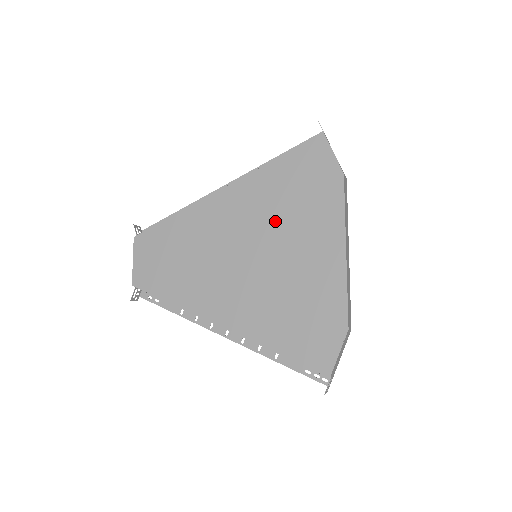
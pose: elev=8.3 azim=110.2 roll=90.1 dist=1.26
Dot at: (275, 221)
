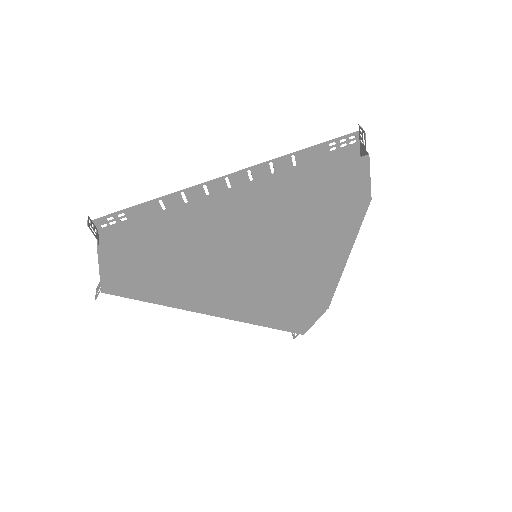
Dot at: (290, 236)
